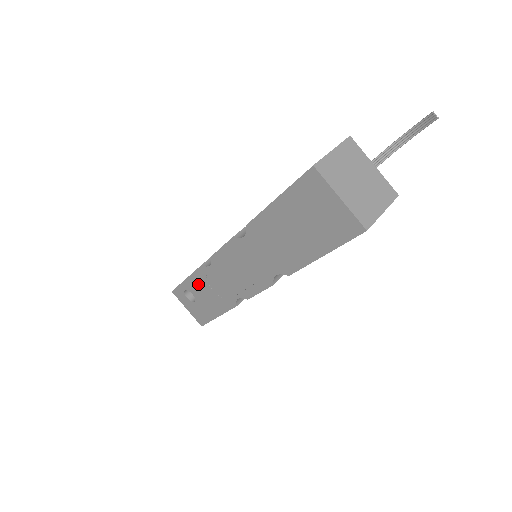
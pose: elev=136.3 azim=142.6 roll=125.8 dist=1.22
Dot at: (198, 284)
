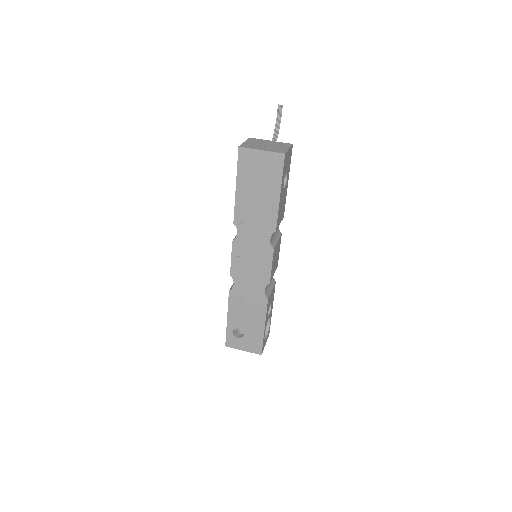
Dot at: (236, 312)
